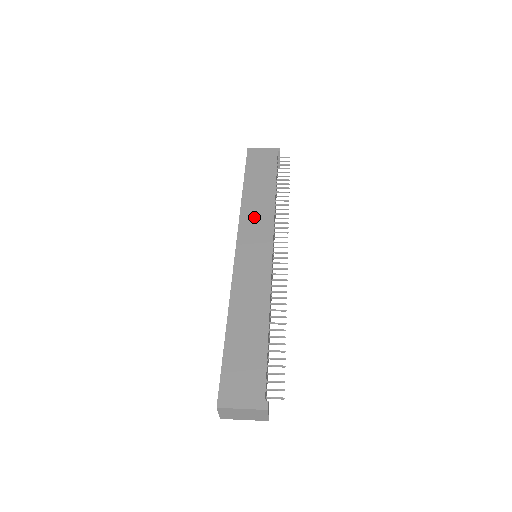
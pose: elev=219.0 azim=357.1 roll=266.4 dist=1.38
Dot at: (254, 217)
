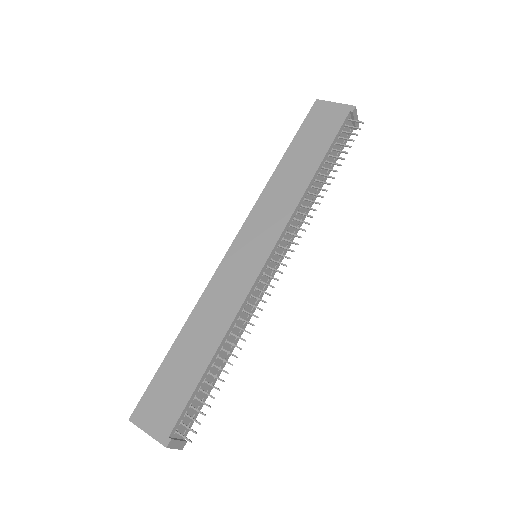
Dot at: (272, 206)
